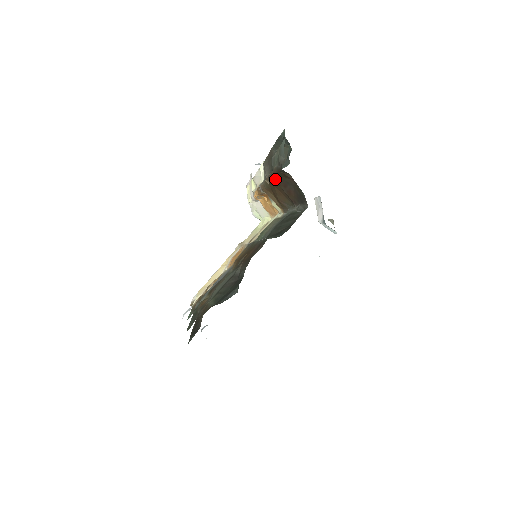
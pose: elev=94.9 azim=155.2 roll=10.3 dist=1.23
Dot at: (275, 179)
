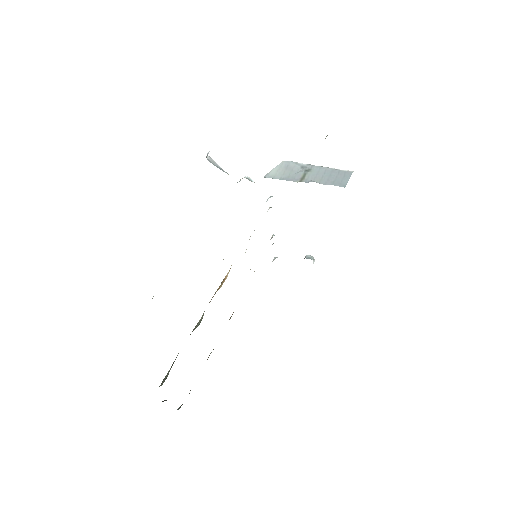
Dot at: occluded
